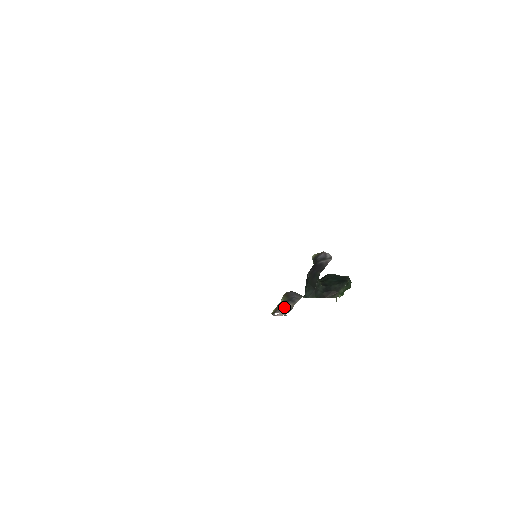
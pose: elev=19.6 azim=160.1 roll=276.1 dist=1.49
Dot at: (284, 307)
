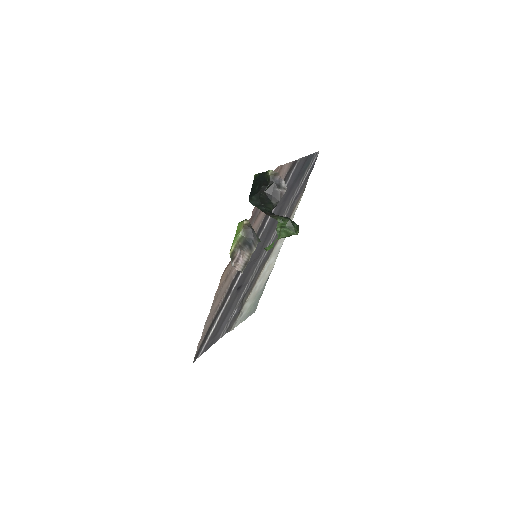
Dot at: (243, 257)
